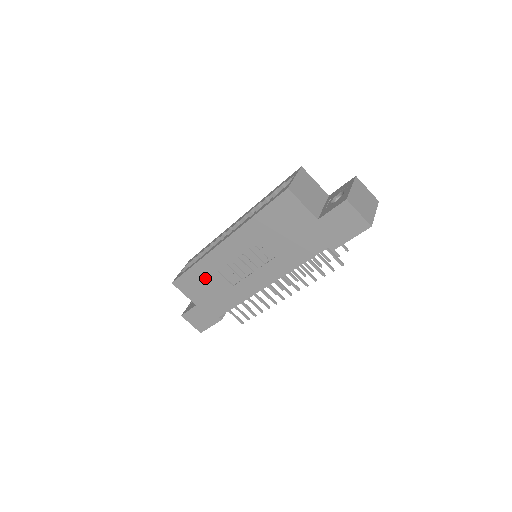
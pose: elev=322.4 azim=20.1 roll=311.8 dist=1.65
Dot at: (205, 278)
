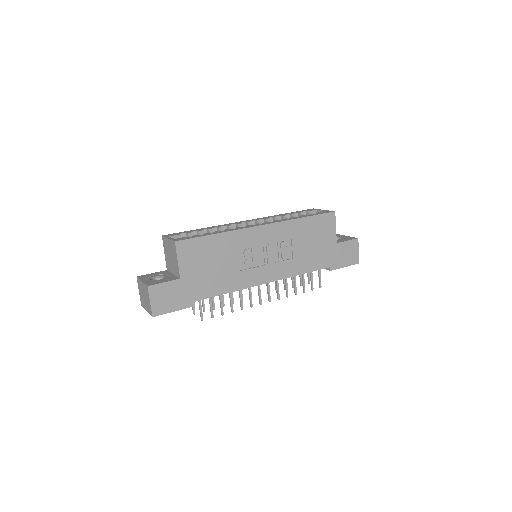
Dot at: (218, 252)
